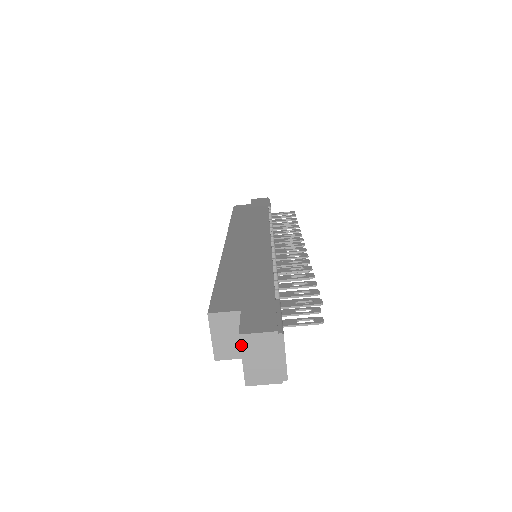
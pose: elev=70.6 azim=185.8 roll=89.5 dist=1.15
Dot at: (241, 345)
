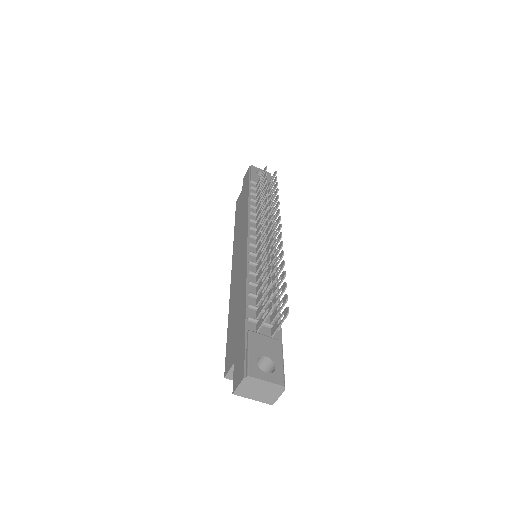
Dot at: (241, 396)
